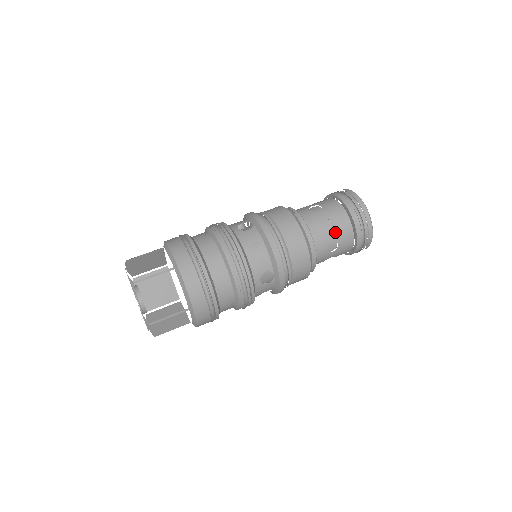
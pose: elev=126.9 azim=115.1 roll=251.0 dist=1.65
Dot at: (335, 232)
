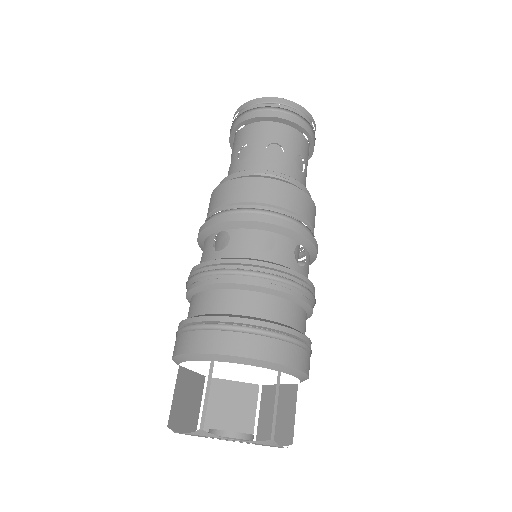
Dot at: (306, 164)
